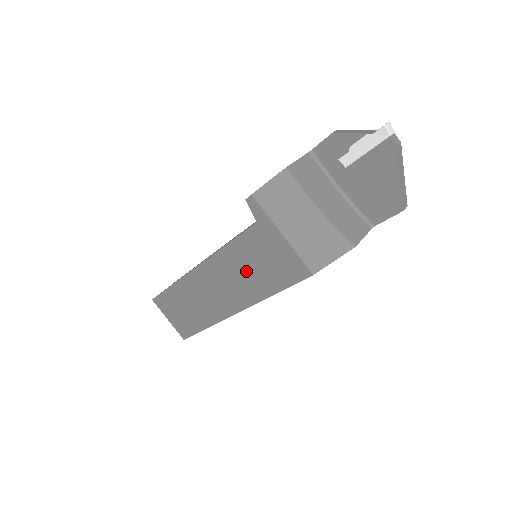
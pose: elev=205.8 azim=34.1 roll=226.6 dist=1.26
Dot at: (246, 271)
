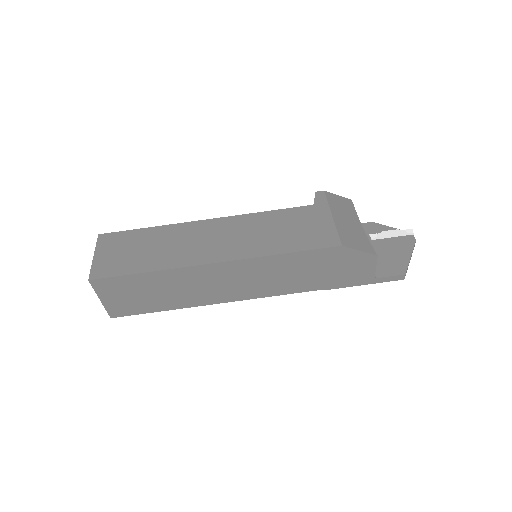
Dot at: (269, 232)
